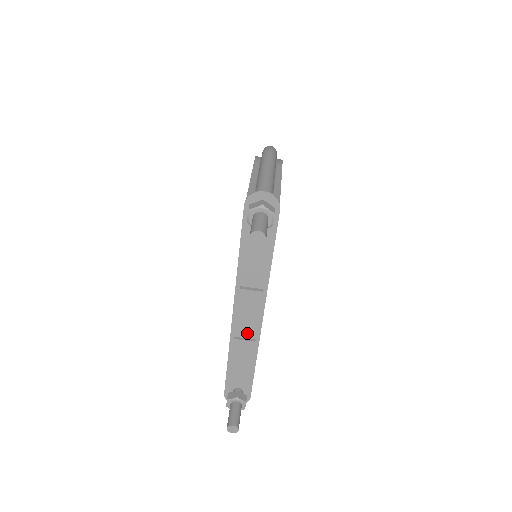
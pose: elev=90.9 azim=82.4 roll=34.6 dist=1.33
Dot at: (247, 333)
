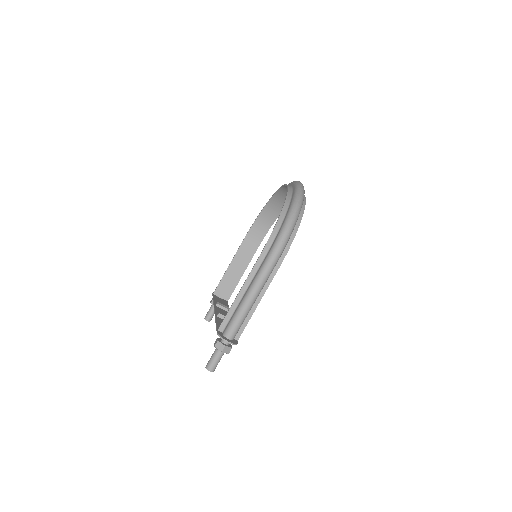
Dot at: (223, 311)
